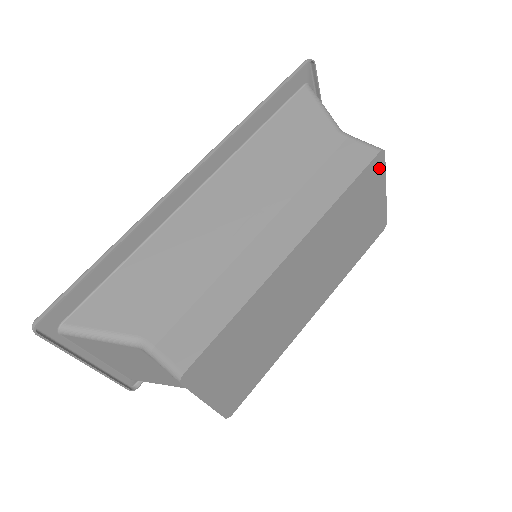
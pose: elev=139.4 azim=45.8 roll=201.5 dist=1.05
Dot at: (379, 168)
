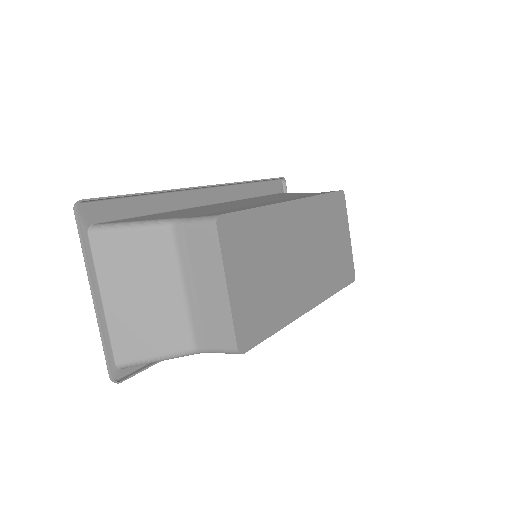
Dot at: (343, 205)
